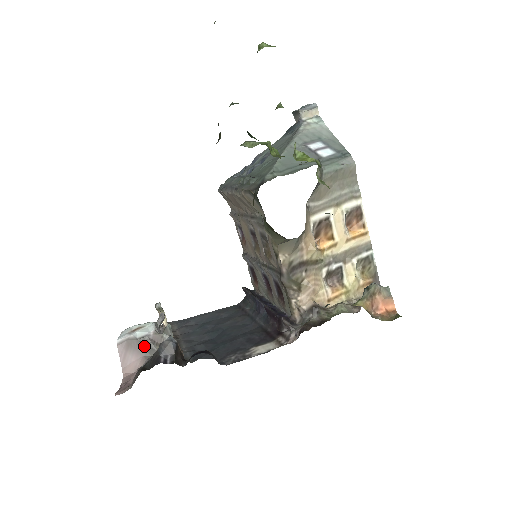
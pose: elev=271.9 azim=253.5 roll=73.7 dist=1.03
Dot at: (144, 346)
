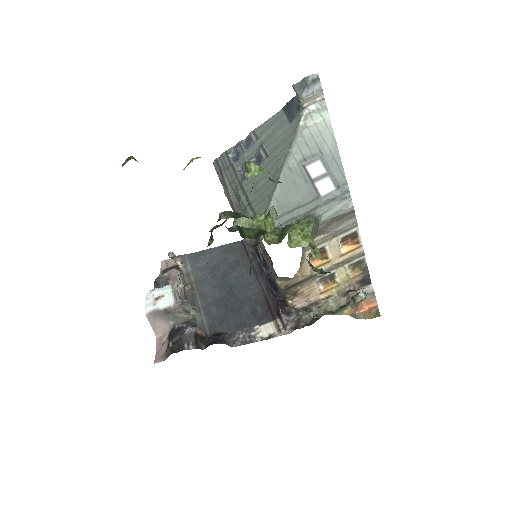
Dot at: (168, 315)
